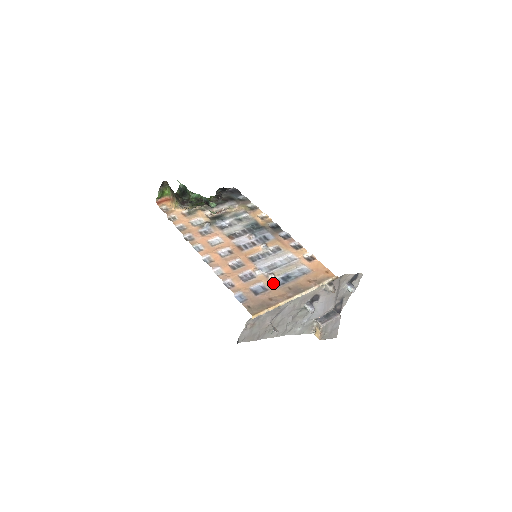
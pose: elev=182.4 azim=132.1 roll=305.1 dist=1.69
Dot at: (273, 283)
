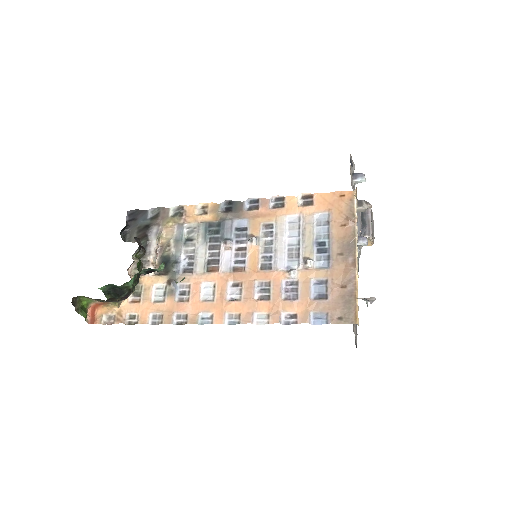
Dot at: (320, 268)
